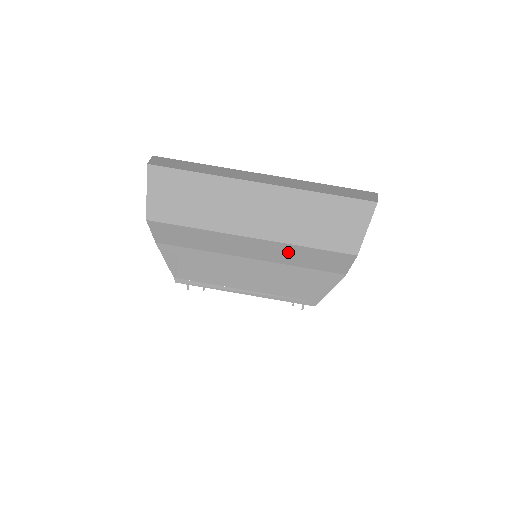
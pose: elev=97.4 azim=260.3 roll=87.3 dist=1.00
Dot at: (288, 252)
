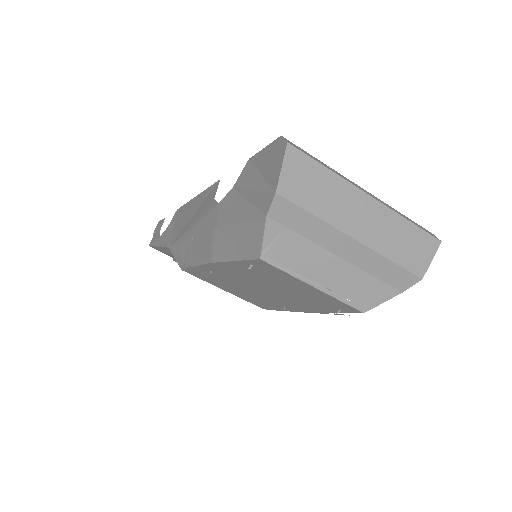
Dot at: (374, 261)
